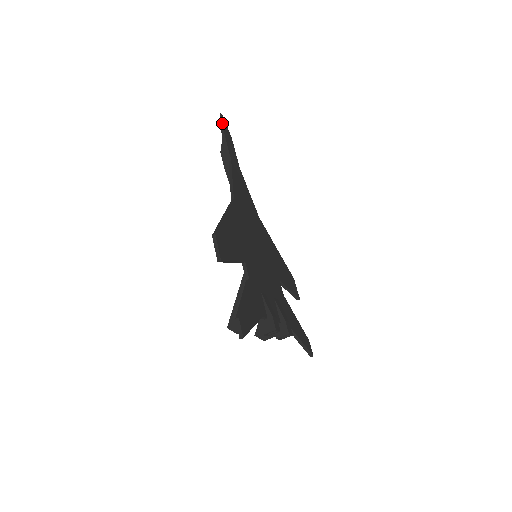
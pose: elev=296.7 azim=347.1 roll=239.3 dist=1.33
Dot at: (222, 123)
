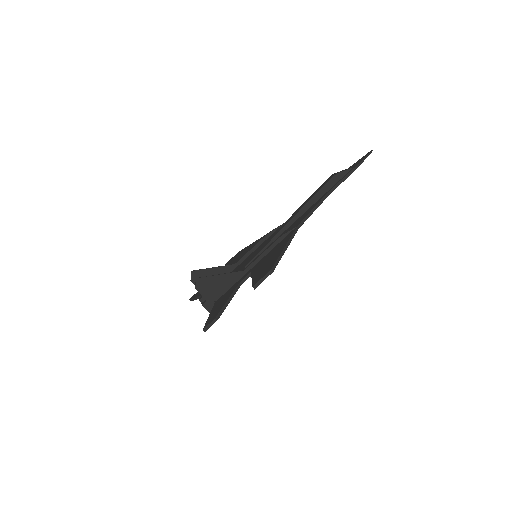
Dot at: occluded
